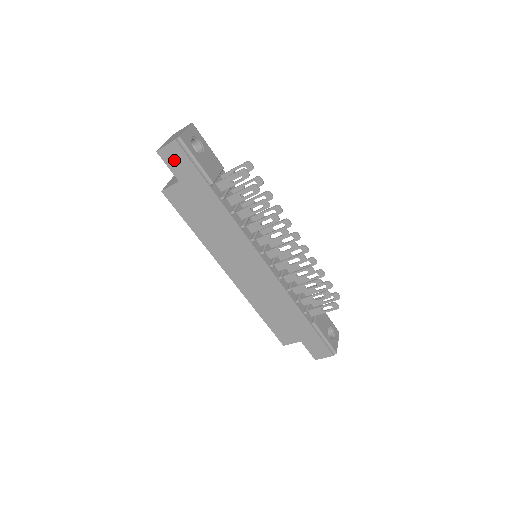
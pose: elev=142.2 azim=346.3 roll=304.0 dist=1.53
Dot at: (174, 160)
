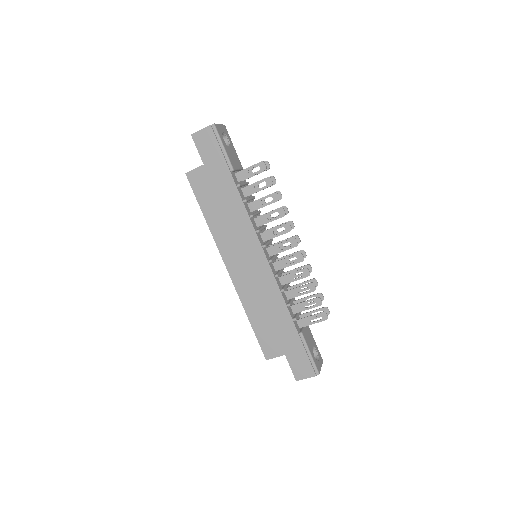
Dot at: (204, 144)
